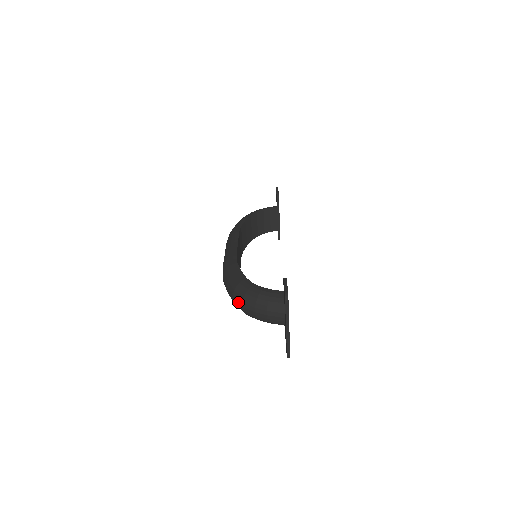
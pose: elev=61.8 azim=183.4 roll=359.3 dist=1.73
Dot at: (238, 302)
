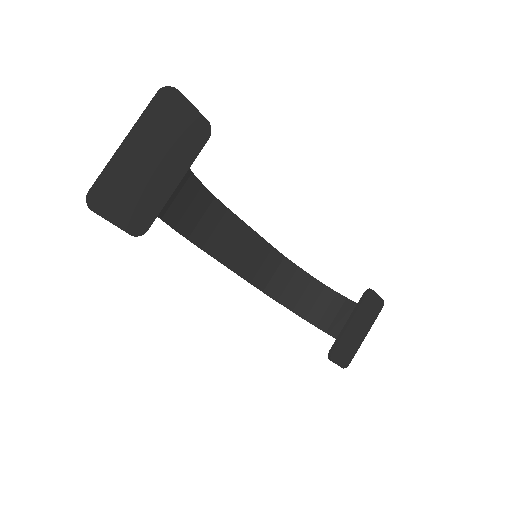
Dot at: occluded
